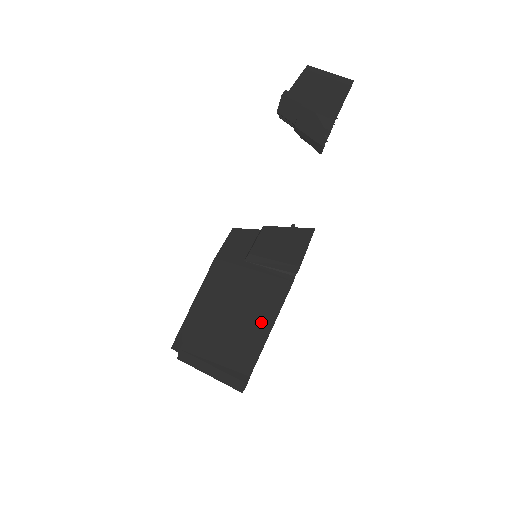
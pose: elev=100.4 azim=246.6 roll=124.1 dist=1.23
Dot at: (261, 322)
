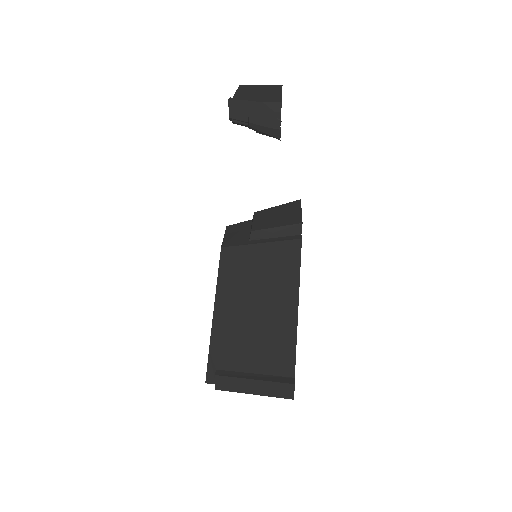
Dot at: (286, 302)
